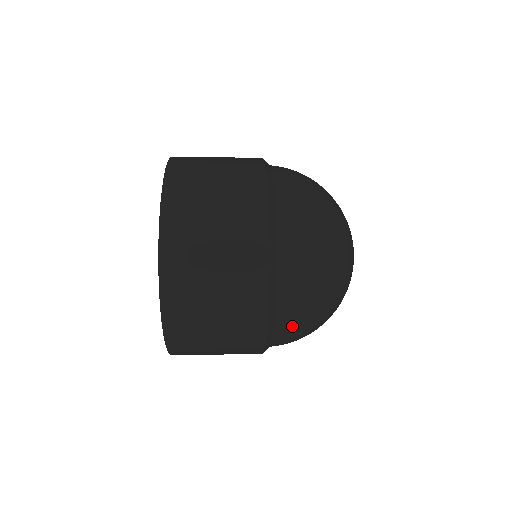
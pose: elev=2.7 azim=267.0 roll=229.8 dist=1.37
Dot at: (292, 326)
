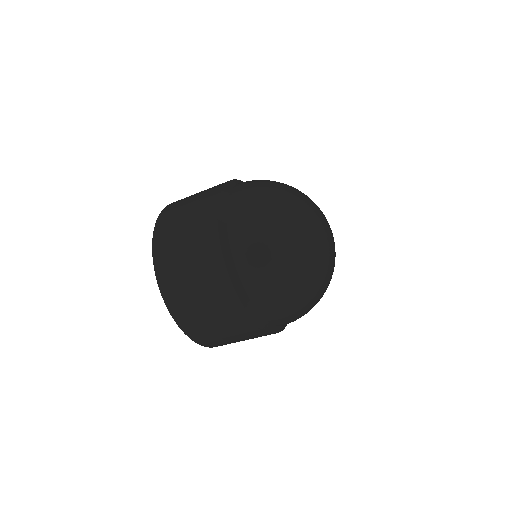
Dot at: (286, 319)
